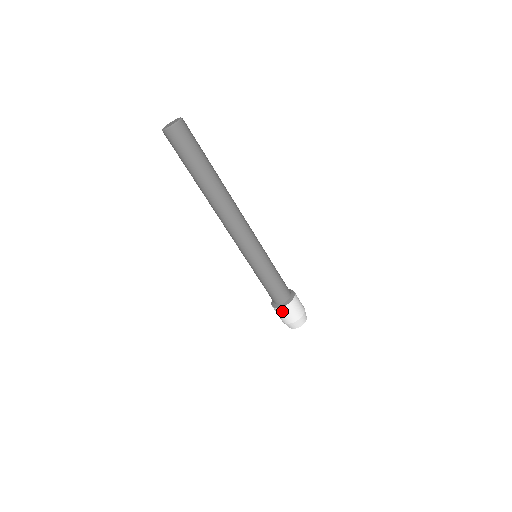
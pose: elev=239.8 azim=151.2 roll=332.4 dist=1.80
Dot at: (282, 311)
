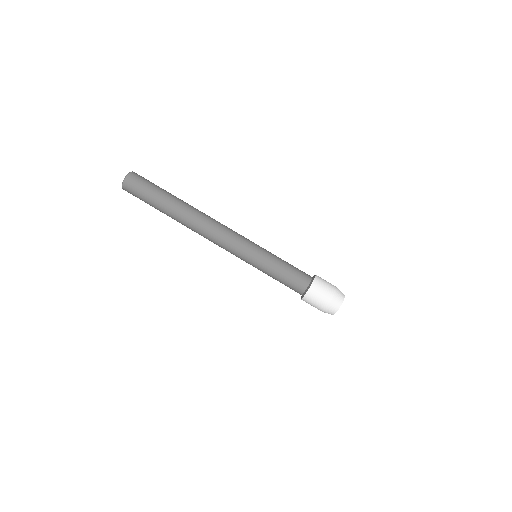
Dot at: (314, 291)
